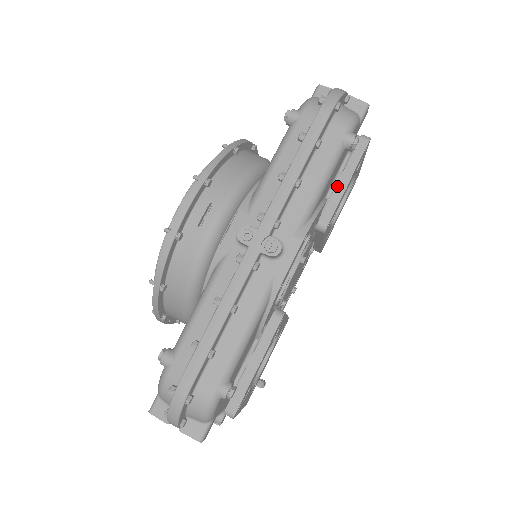
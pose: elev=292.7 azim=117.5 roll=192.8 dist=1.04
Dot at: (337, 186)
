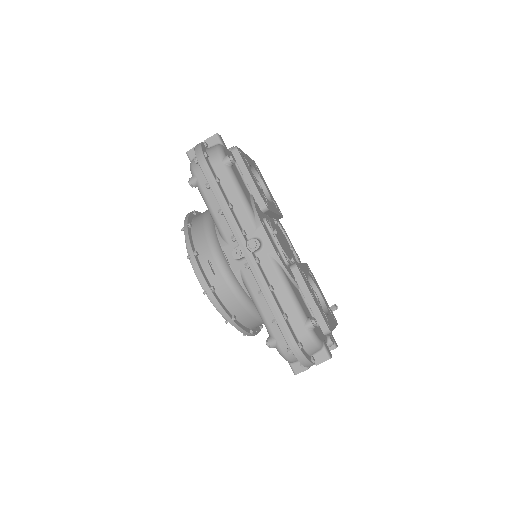
Dot at: (248, 184)
